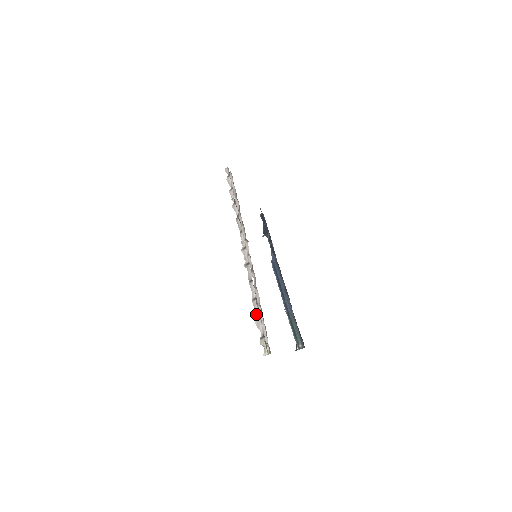
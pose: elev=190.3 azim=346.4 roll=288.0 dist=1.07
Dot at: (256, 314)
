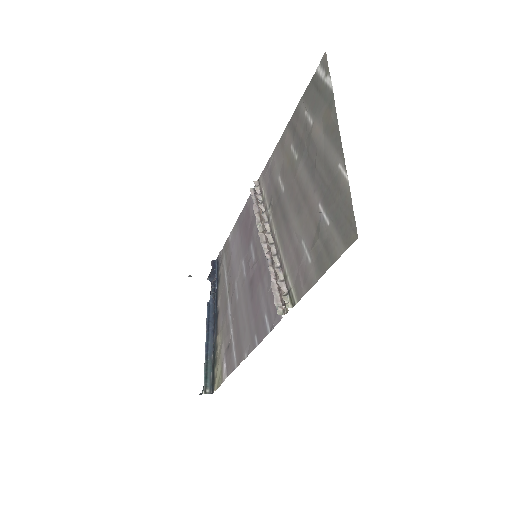
Dot at: (279, 278)
